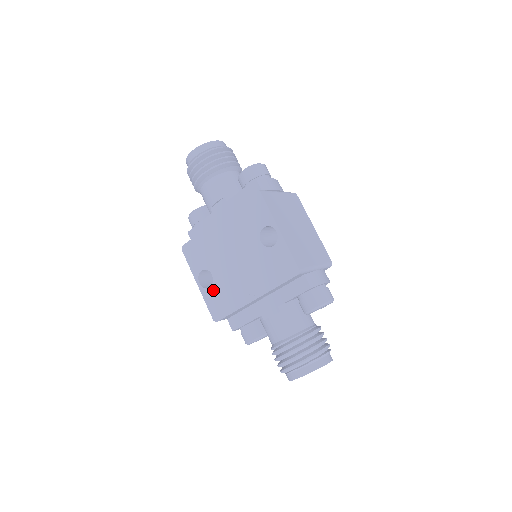
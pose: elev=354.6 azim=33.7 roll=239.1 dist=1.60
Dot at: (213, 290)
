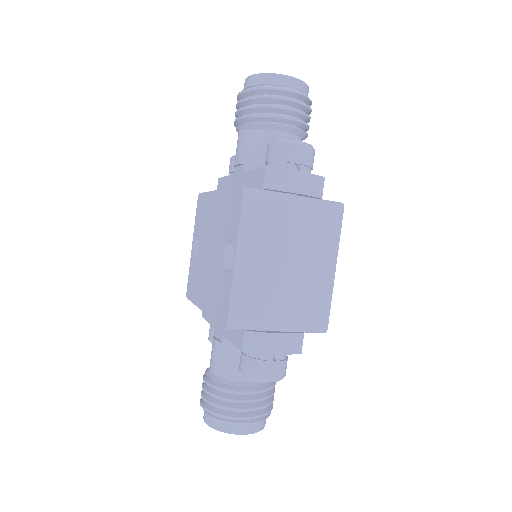
Dot at: (194, 264)
